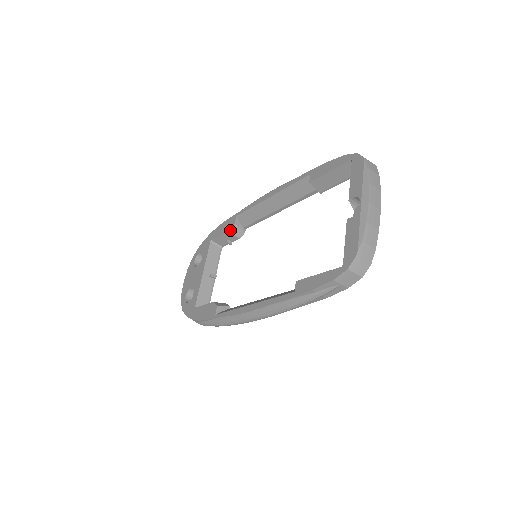
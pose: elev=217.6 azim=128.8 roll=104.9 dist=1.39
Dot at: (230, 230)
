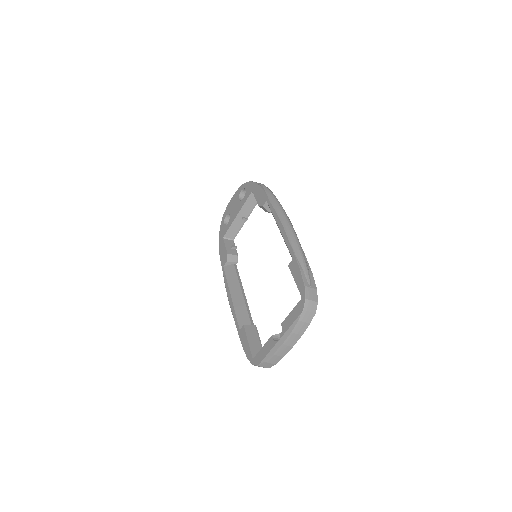
Dot at: (260, 206)
